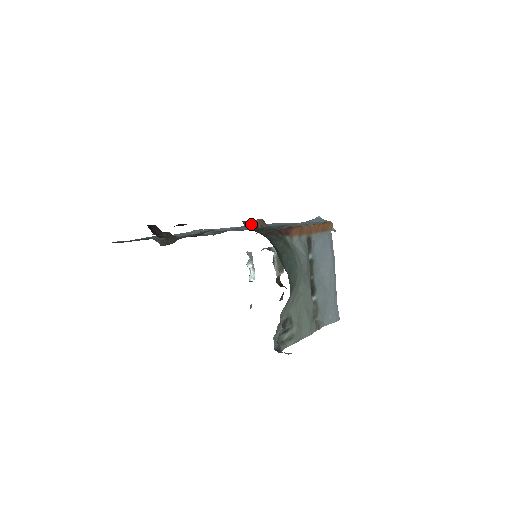
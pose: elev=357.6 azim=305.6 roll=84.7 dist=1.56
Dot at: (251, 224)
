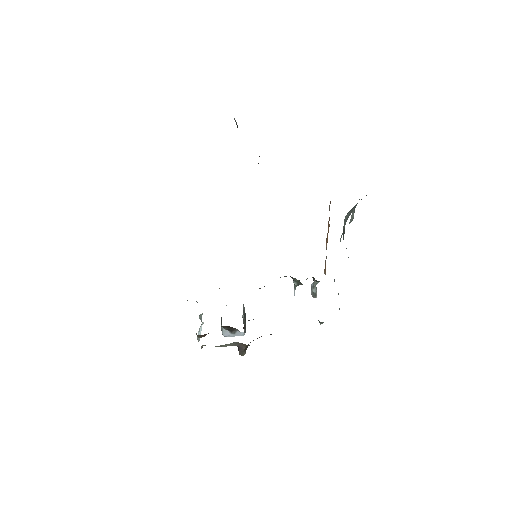
Dot at: occluded
